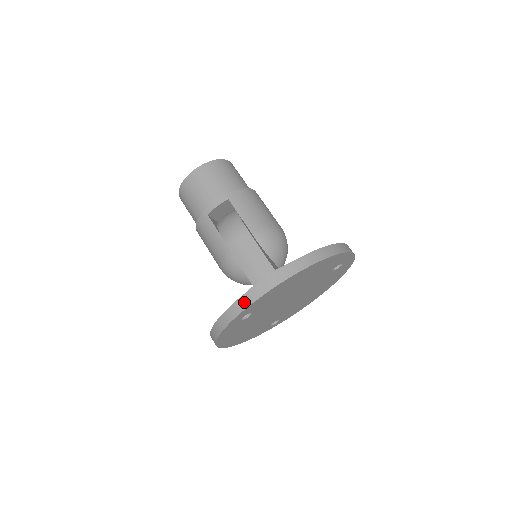
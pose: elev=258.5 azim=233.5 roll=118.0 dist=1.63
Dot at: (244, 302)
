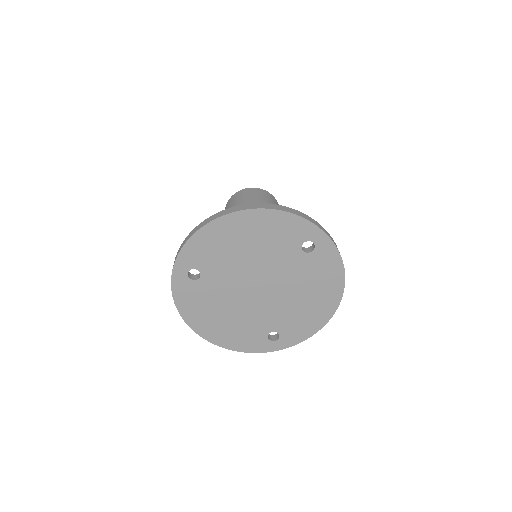
Dot at: (181, 247)
